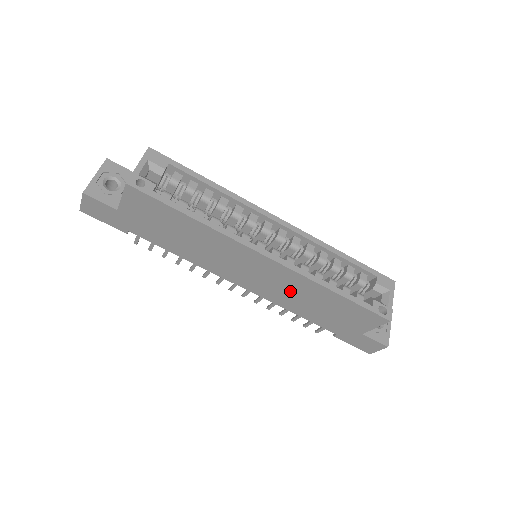
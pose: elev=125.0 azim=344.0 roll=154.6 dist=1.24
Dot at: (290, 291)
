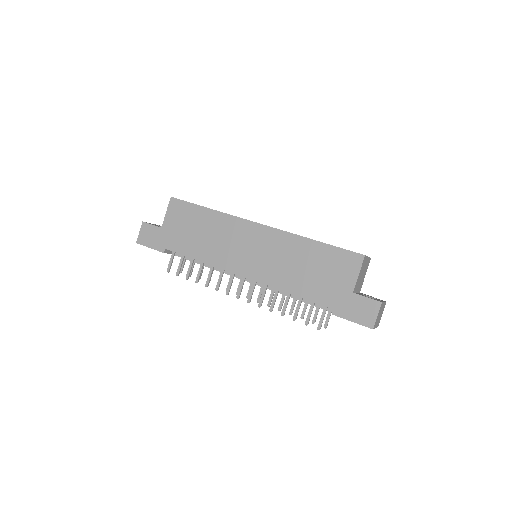
Dot at: (281, 259)
